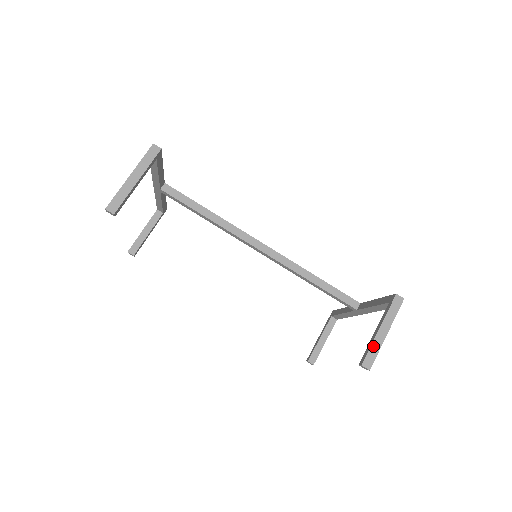
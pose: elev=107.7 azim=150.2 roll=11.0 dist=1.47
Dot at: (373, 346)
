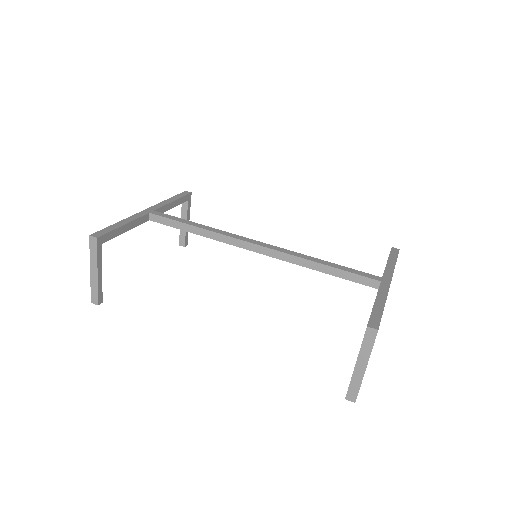
Dot at: (353, 381)
